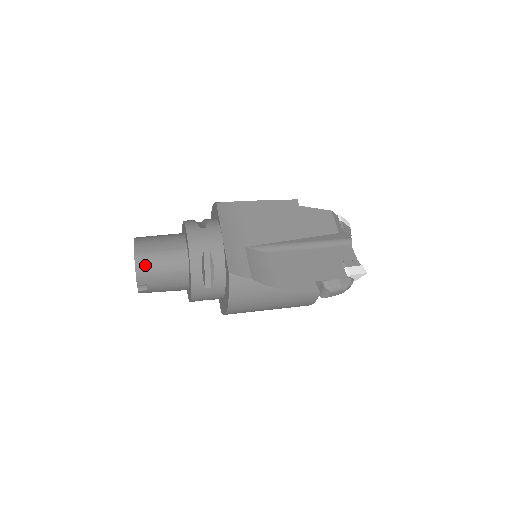
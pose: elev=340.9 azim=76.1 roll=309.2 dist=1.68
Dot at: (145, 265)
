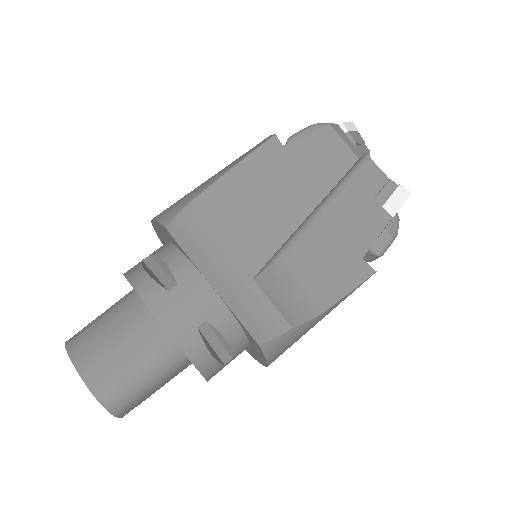
Dot at: (120, 398)
